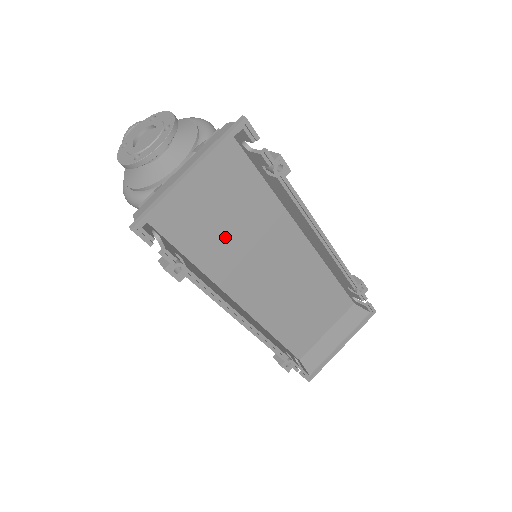
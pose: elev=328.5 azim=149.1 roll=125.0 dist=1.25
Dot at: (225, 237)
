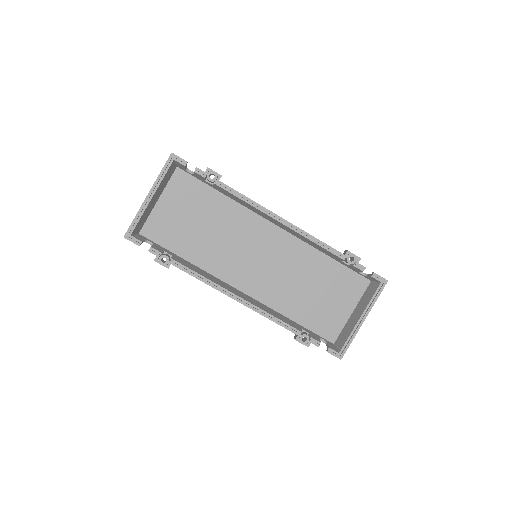
Dot at: (205, 238)
